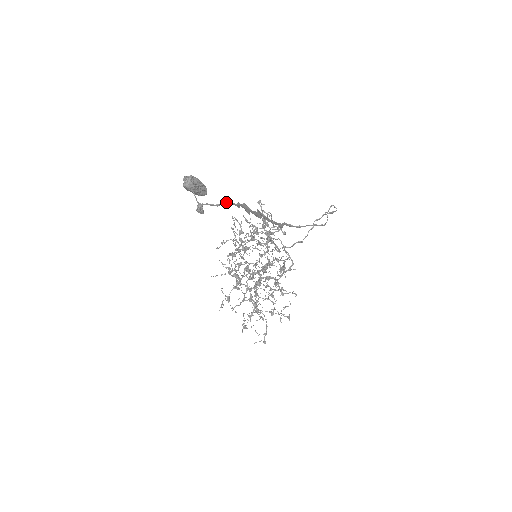
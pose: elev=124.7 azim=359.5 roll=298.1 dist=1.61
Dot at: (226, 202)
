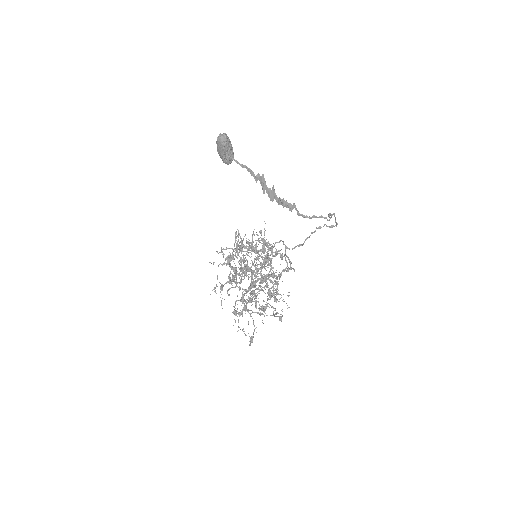
Dot at: (248, 169)
